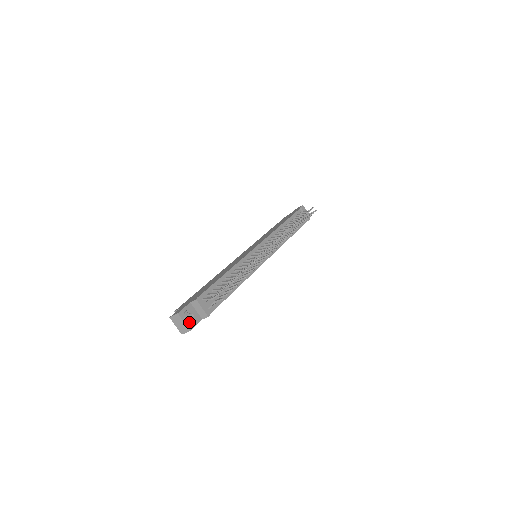
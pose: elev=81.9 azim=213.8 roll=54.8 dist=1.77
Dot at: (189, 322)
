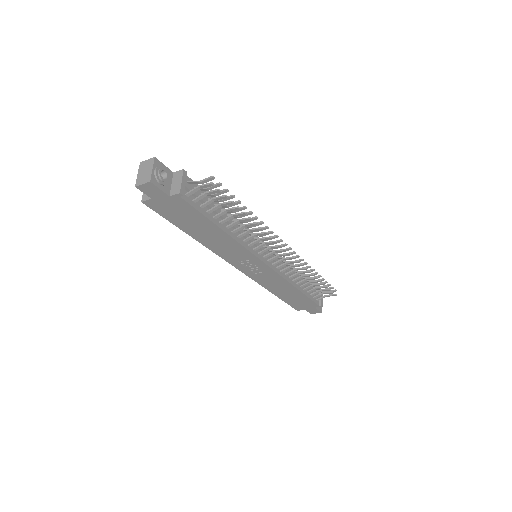
Dot at: (157, 175)
